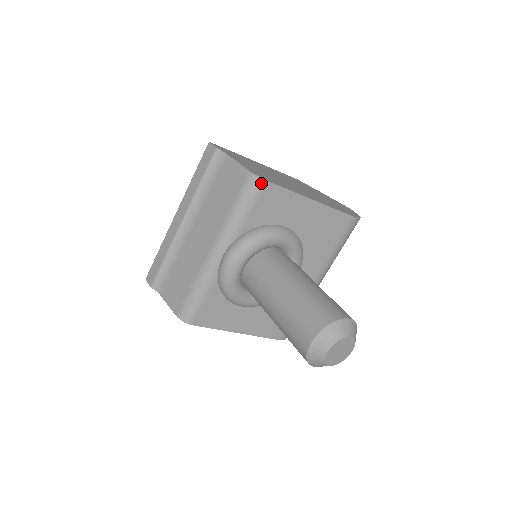
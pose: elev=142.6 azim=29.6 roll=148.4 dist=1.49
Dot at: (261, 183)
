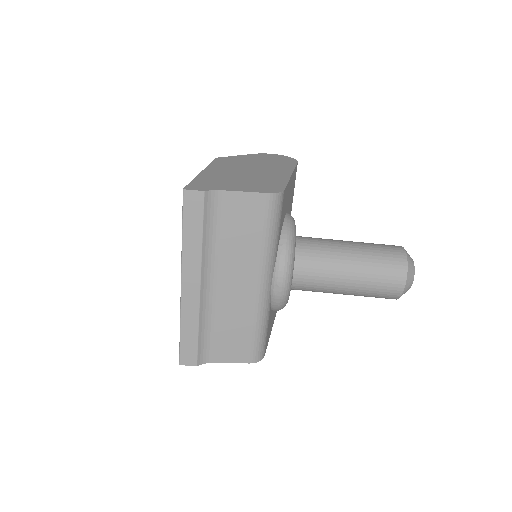
Dot at: (282, 196)
